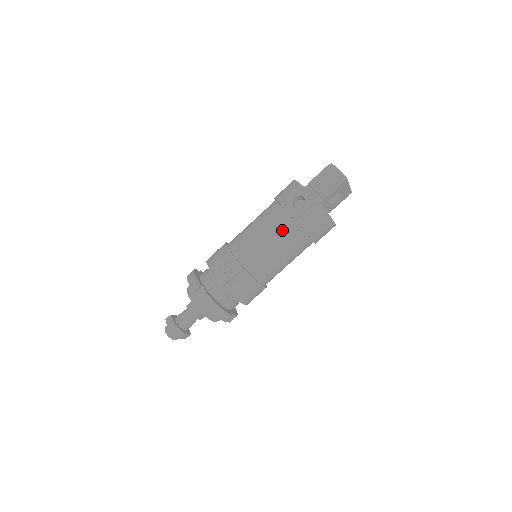
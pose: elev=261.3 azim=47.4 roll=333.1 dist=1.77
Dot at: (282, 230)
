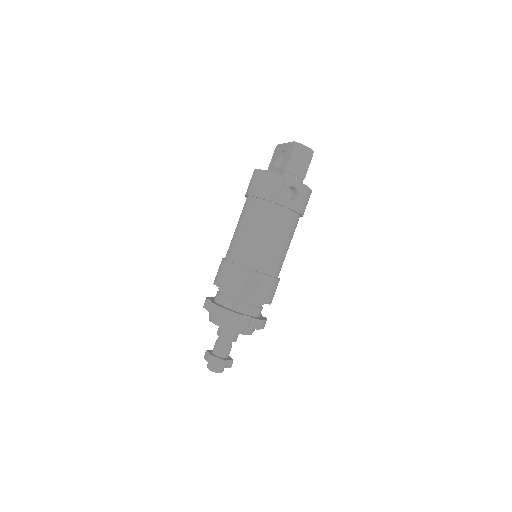
Dot at: (287, 226)
